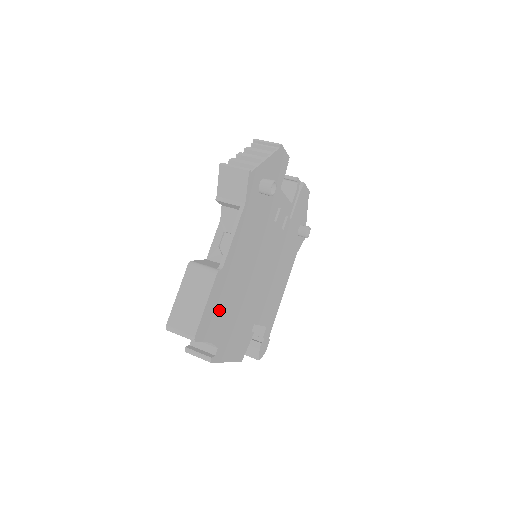
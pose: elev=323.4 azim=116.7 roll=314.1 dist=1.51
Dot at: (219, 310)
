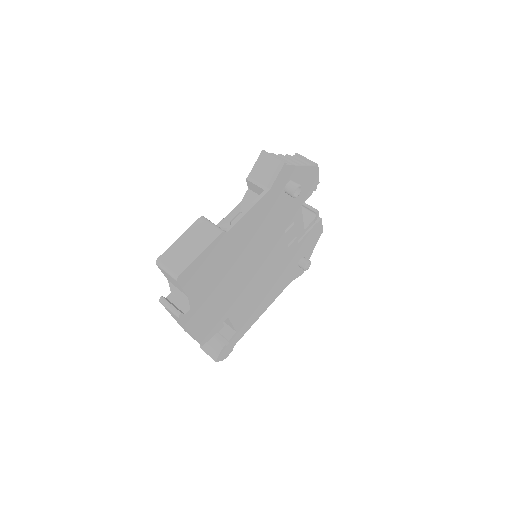
Dot at: (208, 271)
